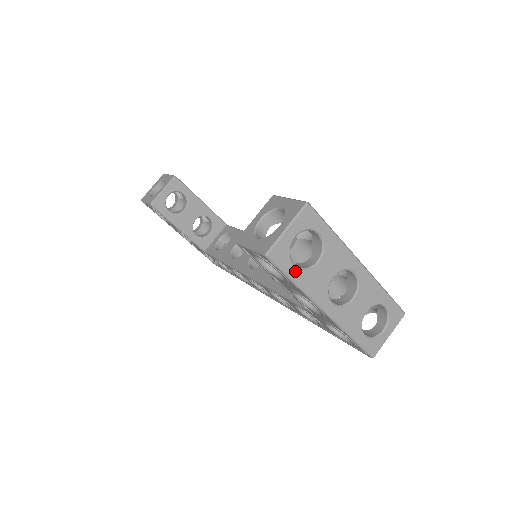
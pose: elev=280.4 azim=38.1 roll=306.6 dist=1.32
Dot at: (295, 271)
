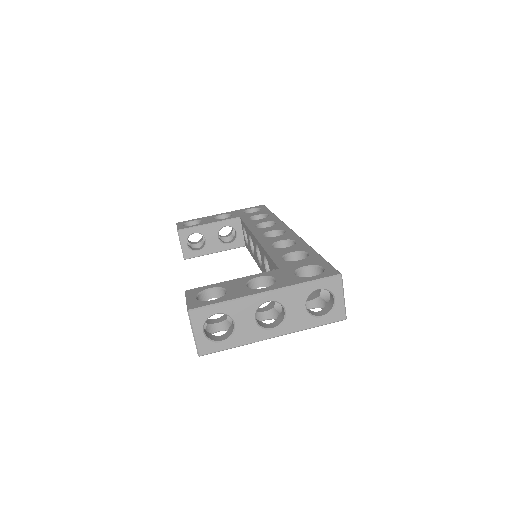
Dot at: (226, 343)
